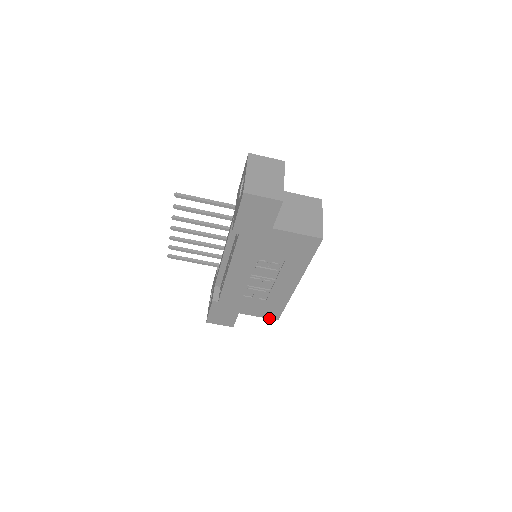
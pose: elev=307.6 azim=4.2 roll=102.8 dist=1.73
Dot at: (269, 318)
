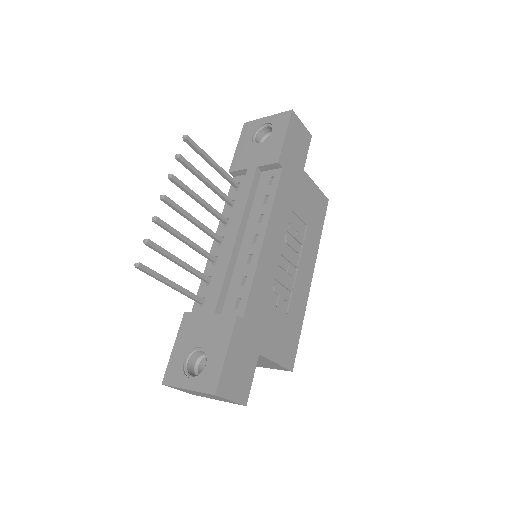
Dot at: (285, 367)
